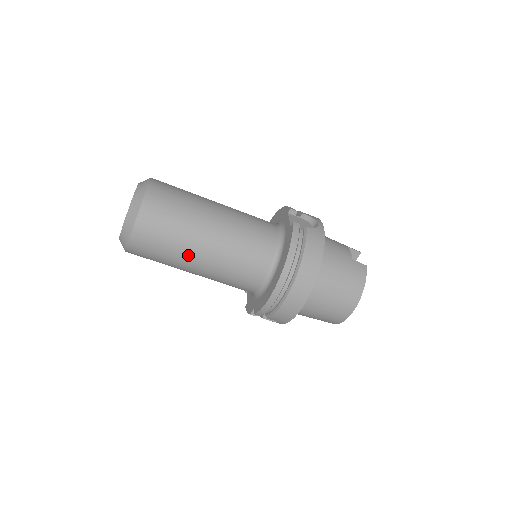
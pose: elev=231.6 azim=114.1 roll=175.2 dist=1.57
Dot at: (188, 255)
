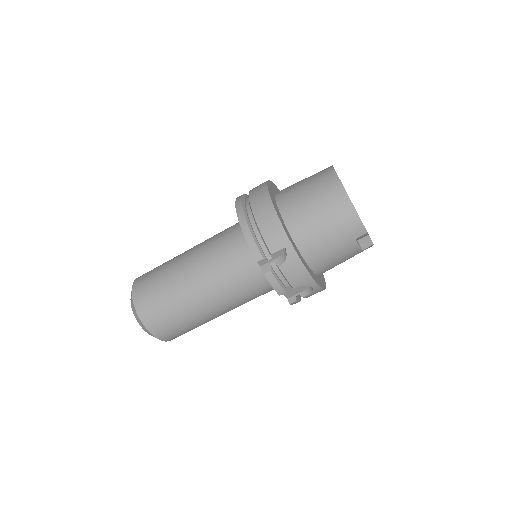
Dot at: (177, 274)
